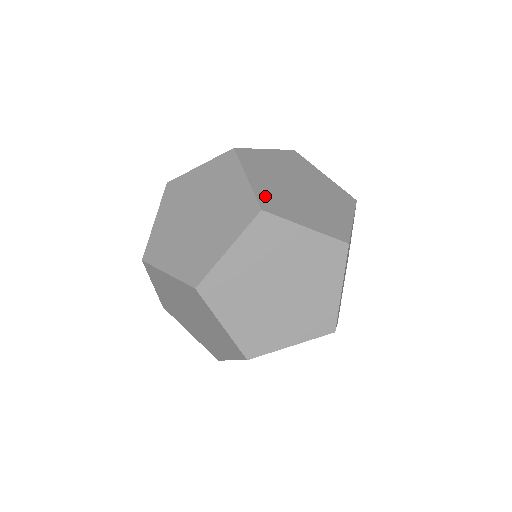
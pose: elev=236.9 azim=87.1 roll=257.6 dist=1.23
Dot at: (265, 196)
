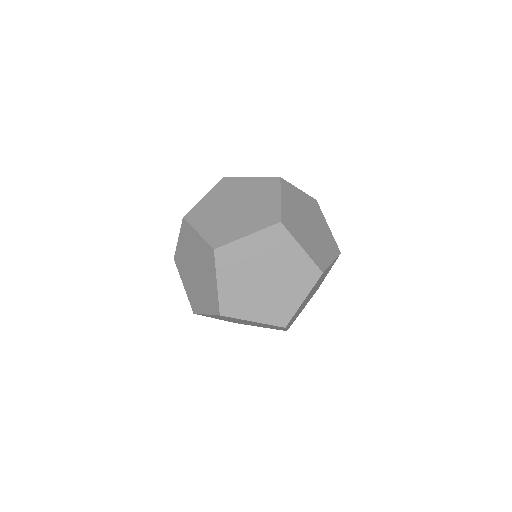
Dot at: (213, 237)
